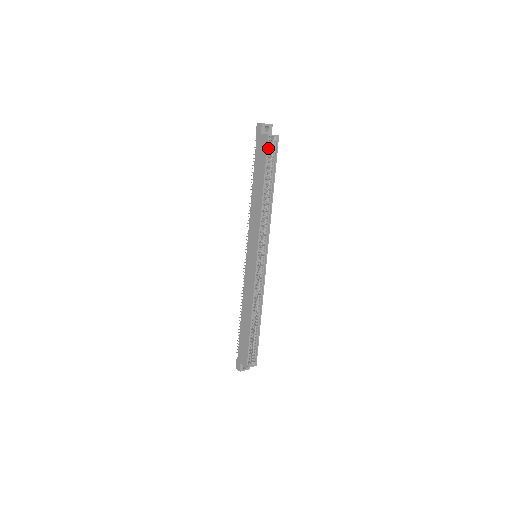
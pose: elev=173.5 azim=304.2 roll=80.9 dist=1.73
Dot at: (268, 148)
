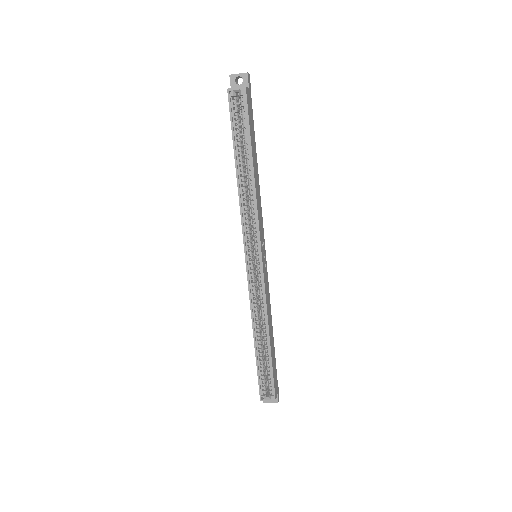
Dot at: (234, 108)
